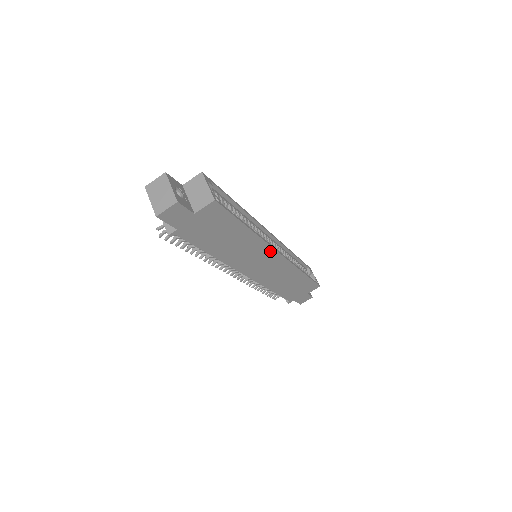
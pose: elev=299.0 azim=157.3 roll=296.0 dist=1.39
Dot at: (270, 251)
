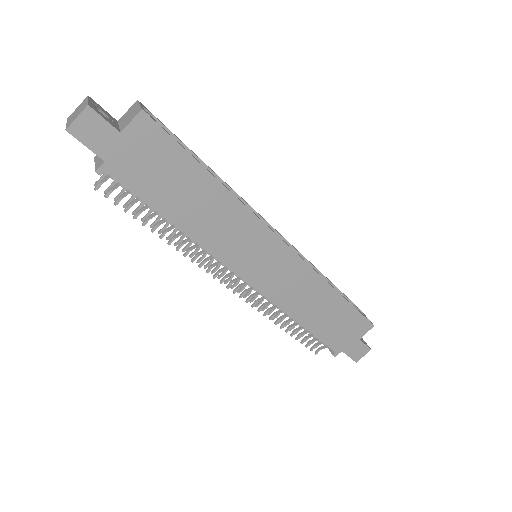
Dot at: (264, 231)
